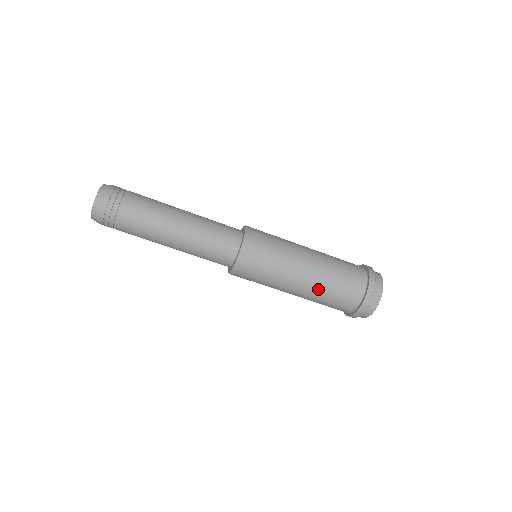
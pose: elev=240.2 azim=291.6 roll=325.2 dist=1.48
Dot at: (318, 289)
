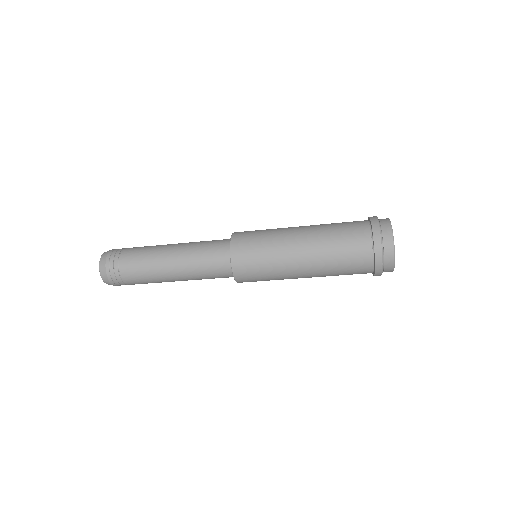
Dot at: (323, 268)
